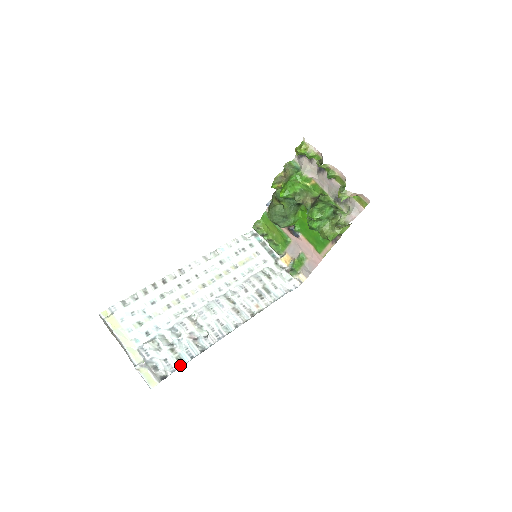
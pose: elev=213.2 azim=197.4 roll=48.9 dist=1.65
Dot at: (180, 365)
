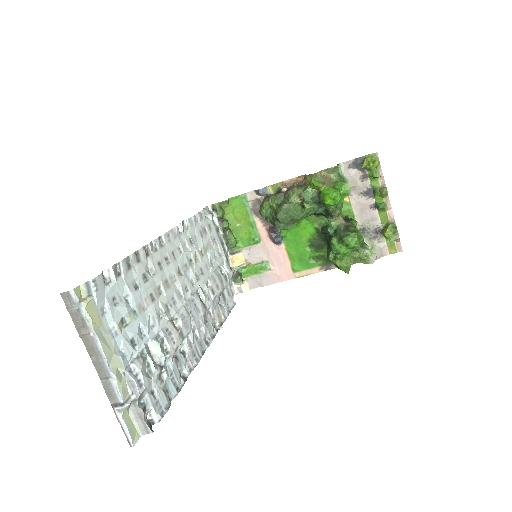
Dot at: (168, 403)
